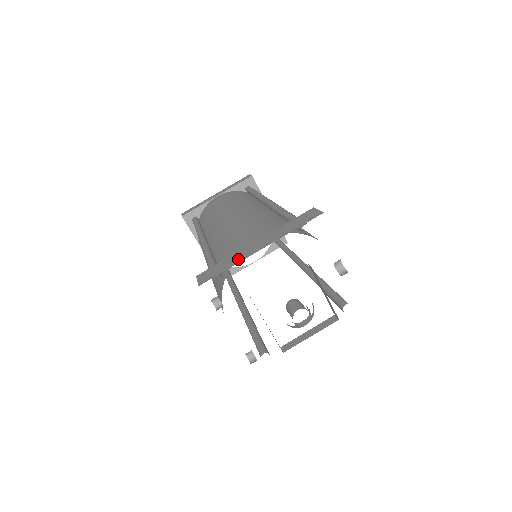
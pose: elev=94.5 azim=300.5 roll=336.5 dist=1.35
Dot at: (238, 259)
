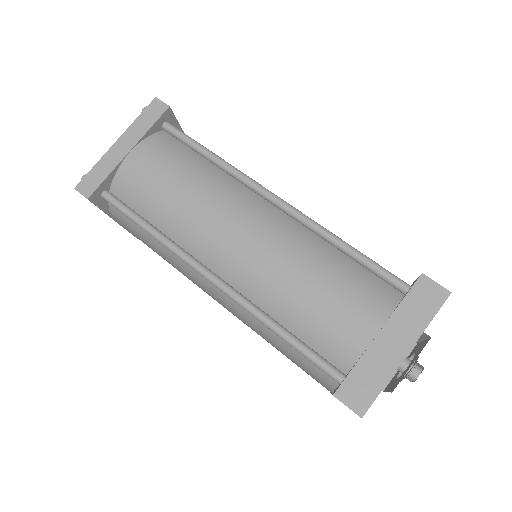
Dot at: (384, 370)
